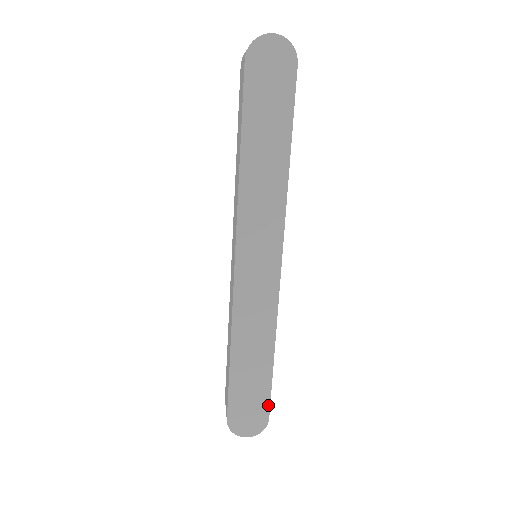
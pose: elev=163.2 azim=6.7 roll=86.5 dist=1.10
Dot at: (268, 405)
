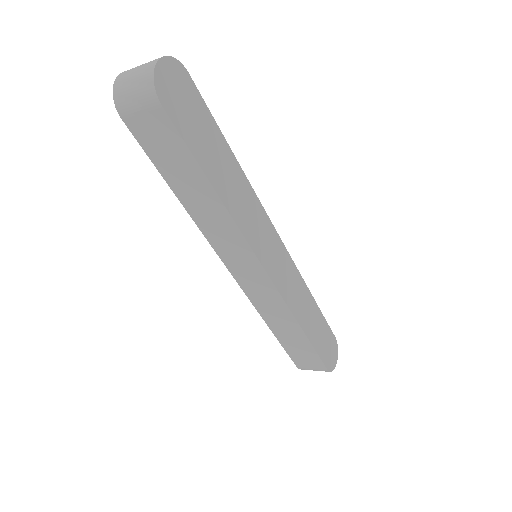
Dot at: (330, 330)
